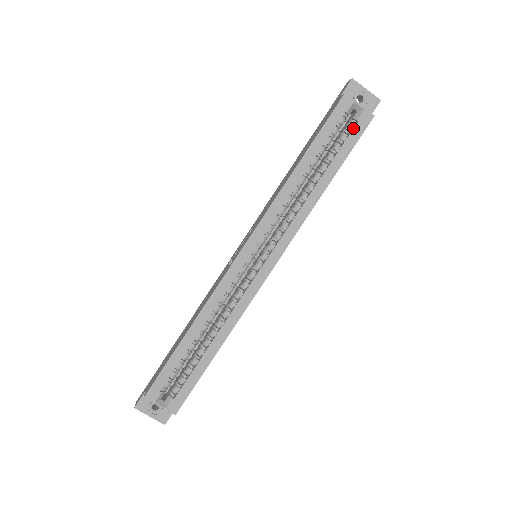
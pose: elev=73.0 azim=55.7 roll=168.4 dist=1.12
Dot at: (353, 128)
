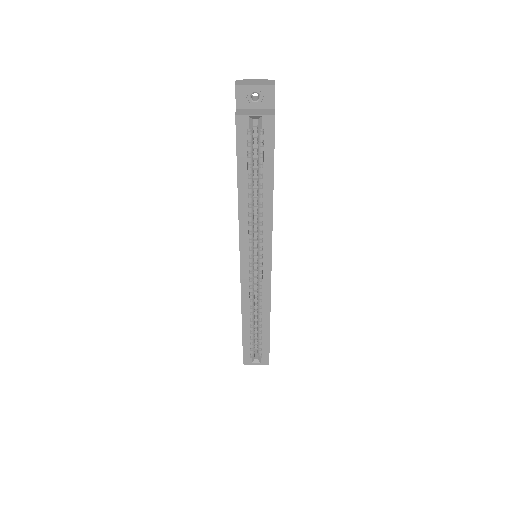
Dot at: (263, 137)
